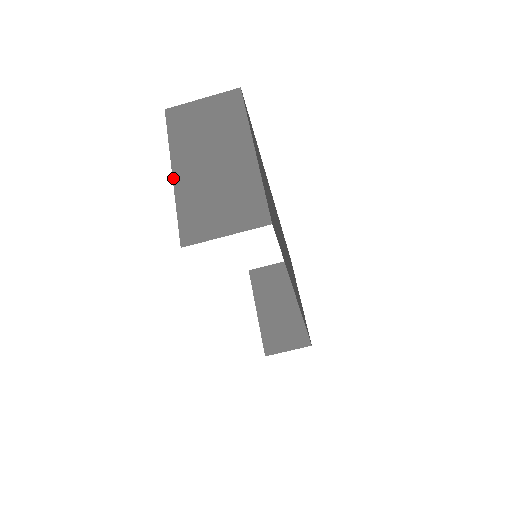
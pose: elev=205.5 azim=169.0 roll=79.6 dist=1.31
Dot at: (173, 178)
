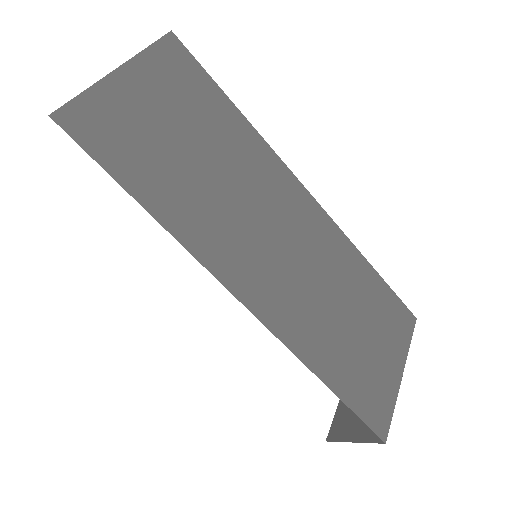
Dot at: occluded
